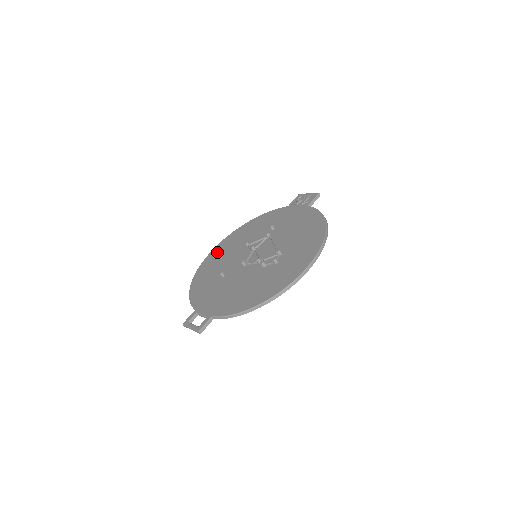
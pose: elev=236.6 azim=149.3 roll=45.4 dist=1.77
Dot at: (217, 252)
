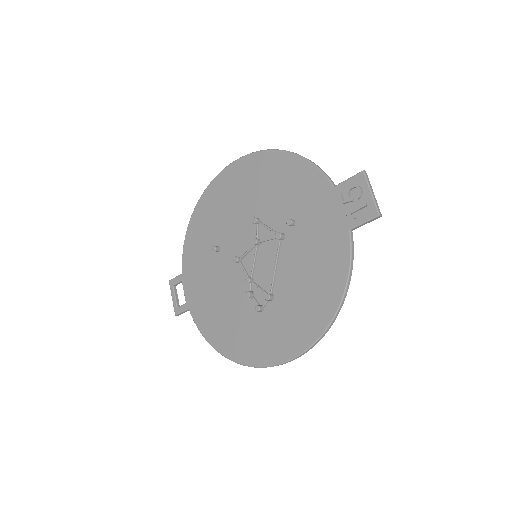
Dot at: (230, 180)
